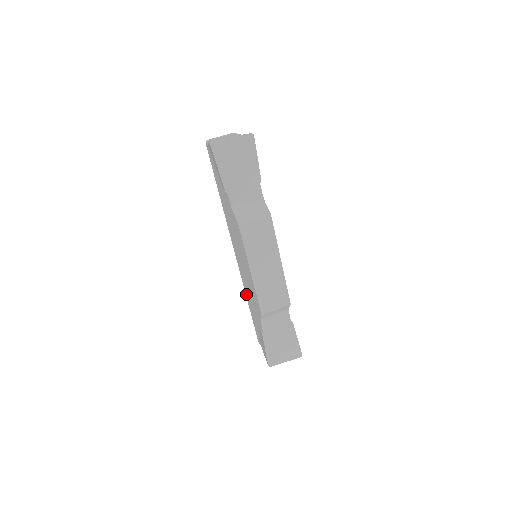
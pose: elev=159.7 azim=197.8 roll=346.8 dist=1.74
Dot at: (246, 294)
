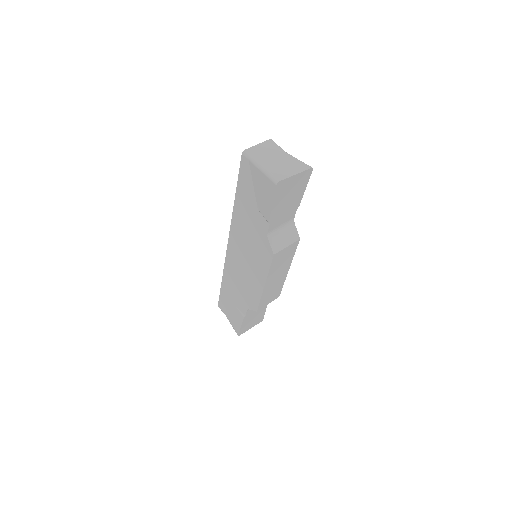
Dot at: (225, 277)
